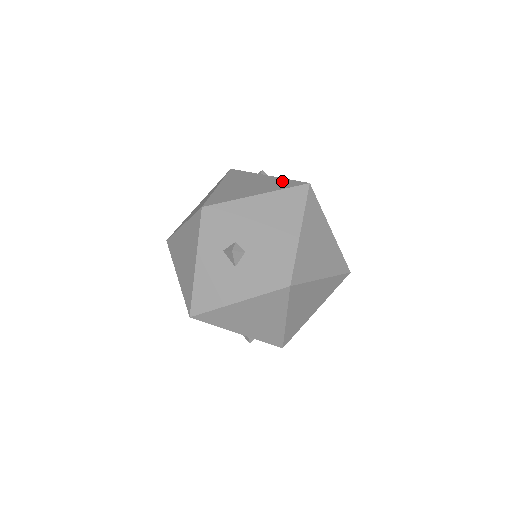
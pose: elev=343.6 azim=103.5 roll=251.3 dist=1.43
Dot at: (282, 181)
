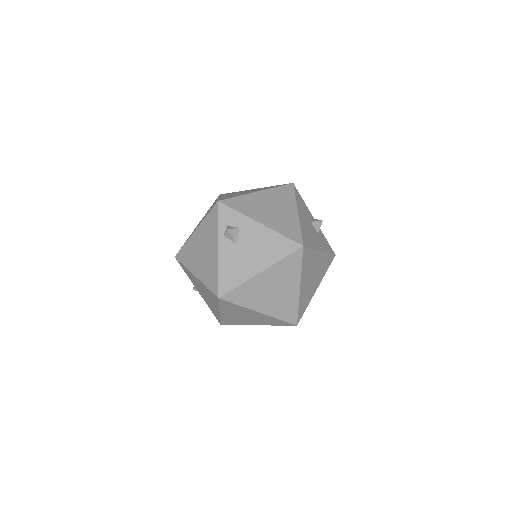
Dot at: (214, 273)
